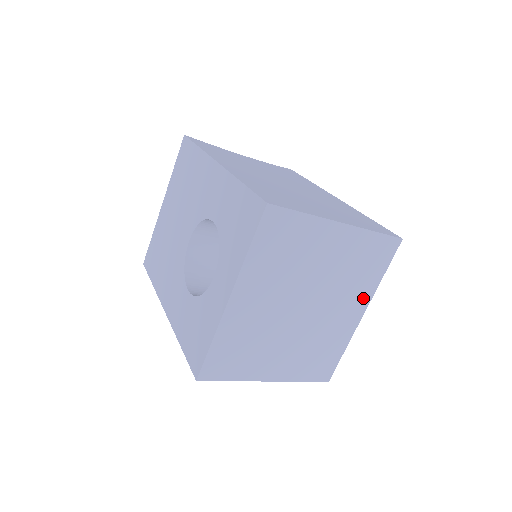
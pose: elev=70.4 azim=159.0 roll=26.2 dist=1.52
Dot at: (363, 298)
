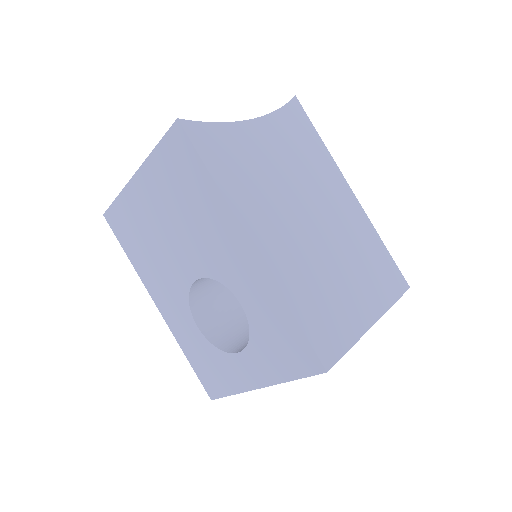
Dot at: occluded
